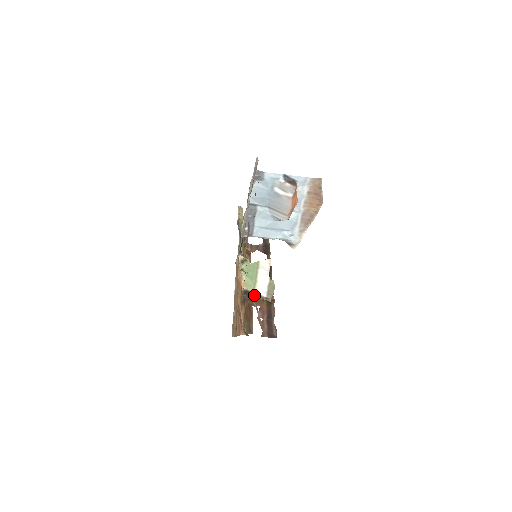
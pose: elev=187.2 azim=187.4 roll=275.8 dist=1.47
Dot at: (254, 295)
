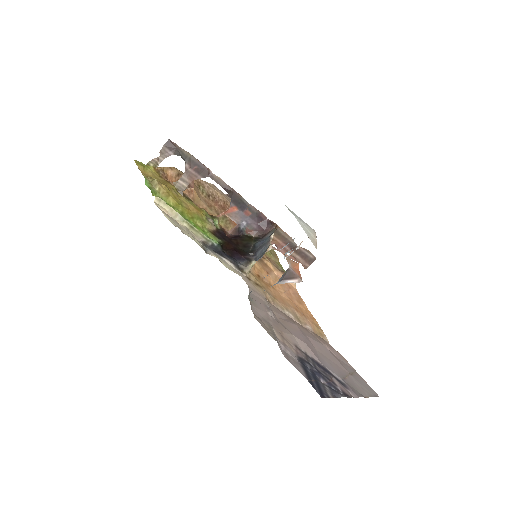
Dot at: occluded
